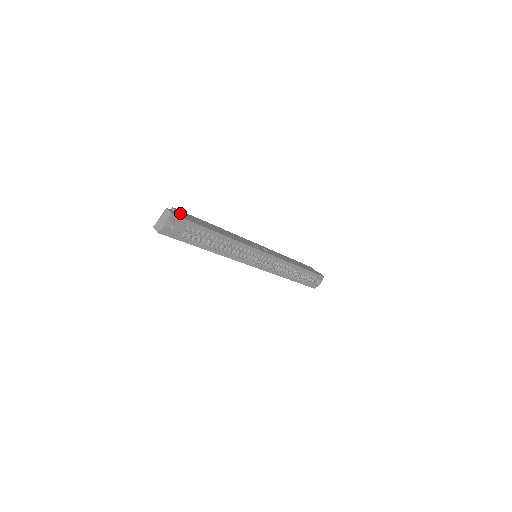
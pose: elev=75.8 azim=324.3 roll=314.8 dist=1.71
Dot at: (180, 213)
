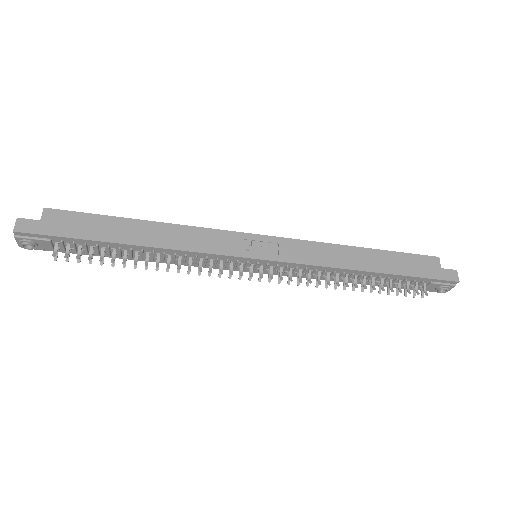
Dot at: (50, 220)
